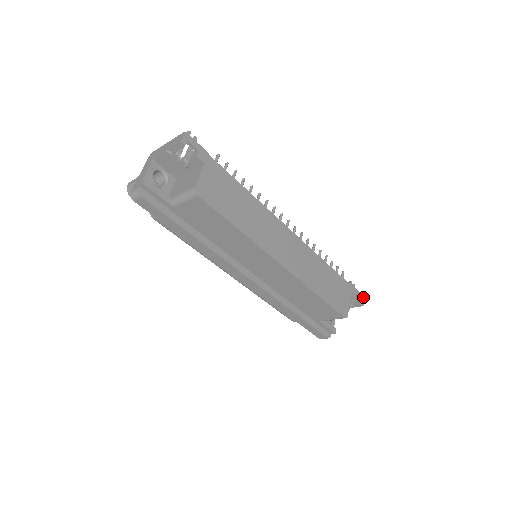
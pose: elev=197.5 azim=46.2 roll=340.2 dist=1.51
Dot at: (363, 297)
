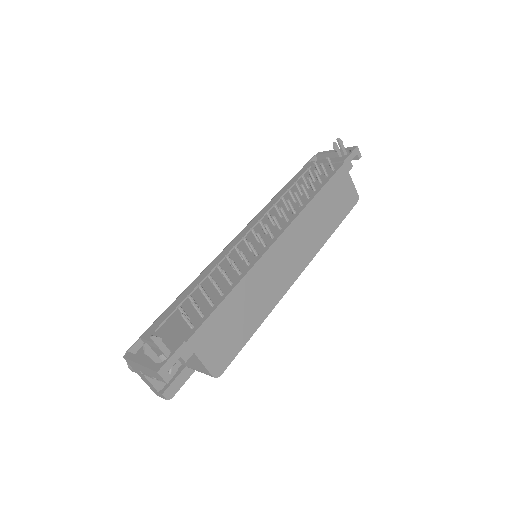
Dot at: (356, 149)
